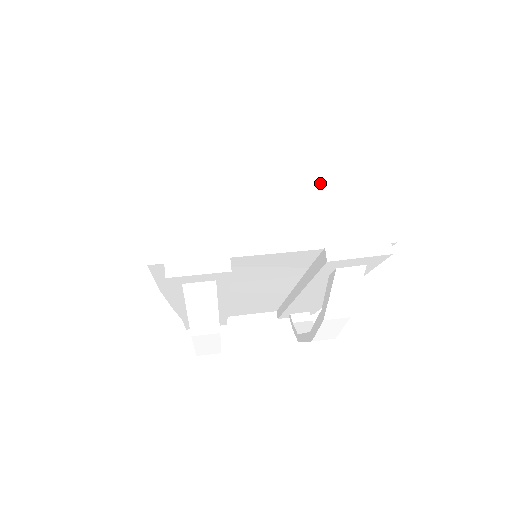
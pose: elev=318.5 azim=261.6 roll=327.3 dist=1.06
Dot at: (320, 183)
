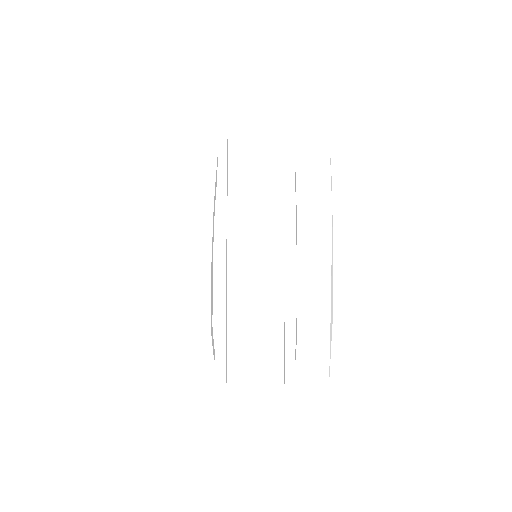
Dot at: (279, 123)
